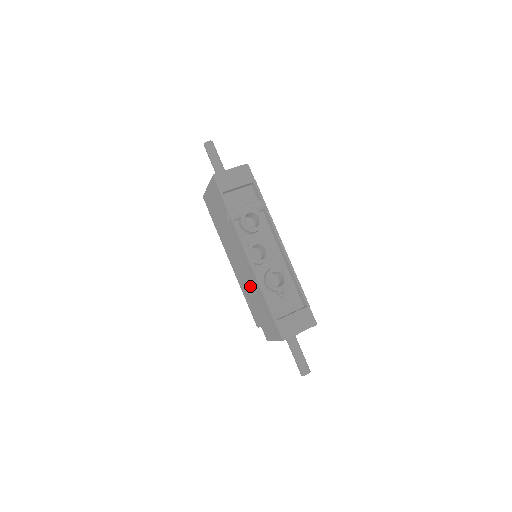
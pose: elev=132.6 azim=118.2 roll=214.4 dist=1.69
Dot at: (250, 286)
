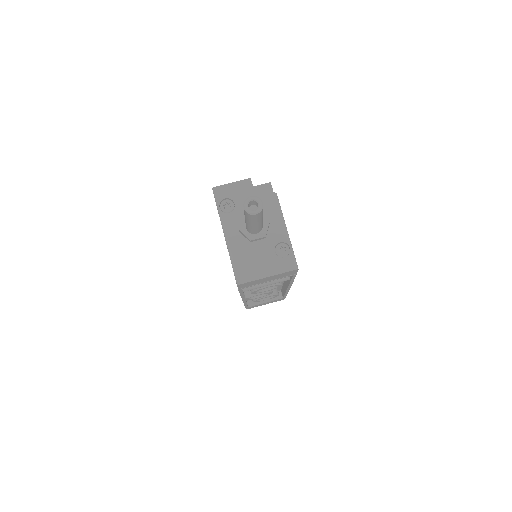
Dot at: occluded
